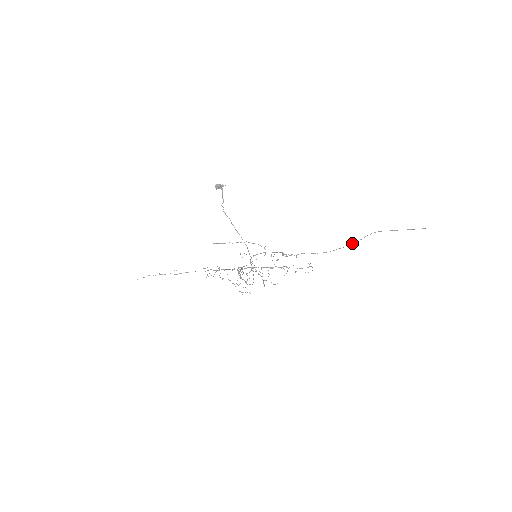
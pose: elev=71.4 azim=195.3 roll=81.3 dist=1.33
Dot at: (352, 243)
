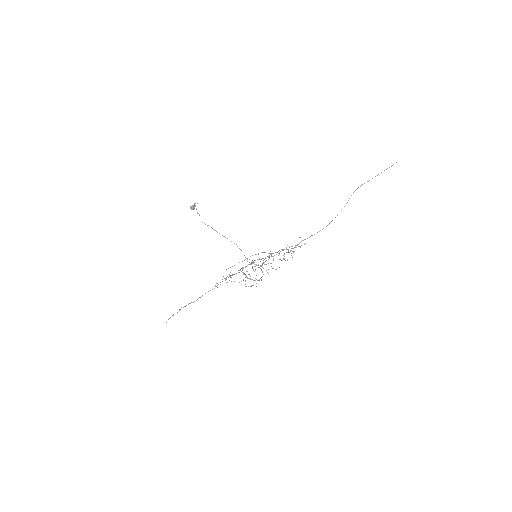
Dot at: (341, 210)
